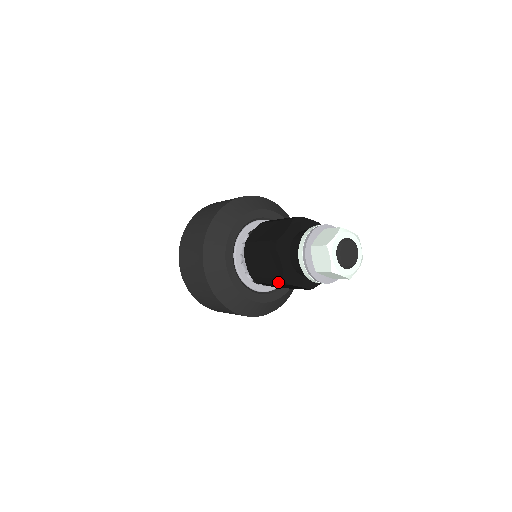
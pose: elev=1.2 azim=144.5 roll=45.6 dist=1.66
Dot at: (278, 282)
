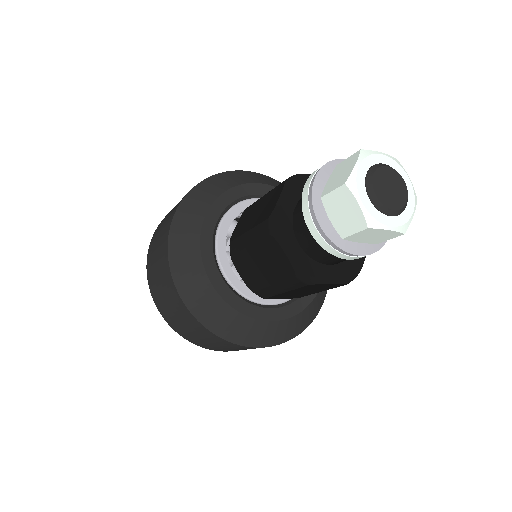
Dot at: (258, 235)
